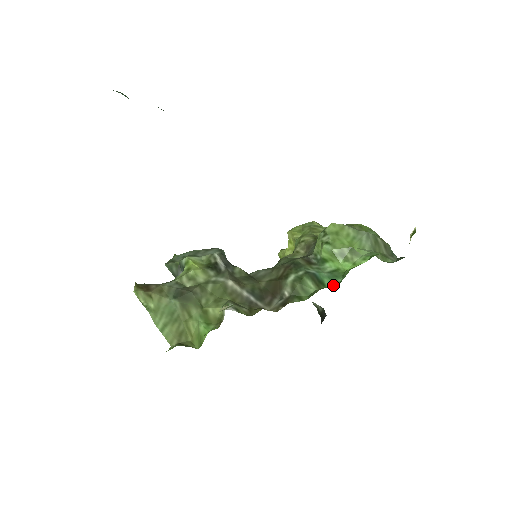
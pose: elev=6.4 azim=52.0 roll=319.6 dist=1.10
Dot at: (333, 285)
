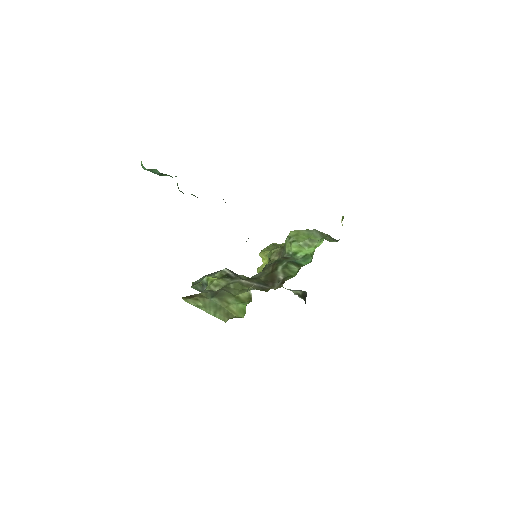
Dot at: (308, 263)
